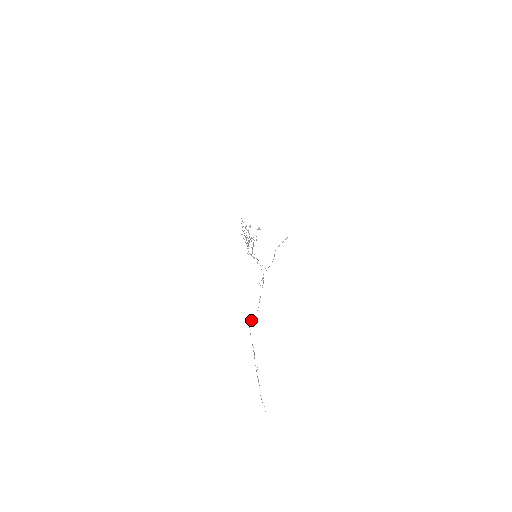
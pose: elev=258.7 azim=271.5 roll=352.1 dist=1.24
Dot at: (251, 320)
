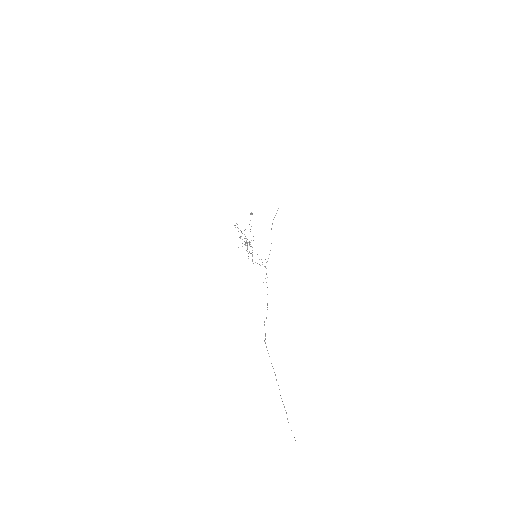
Dot at: occluded
